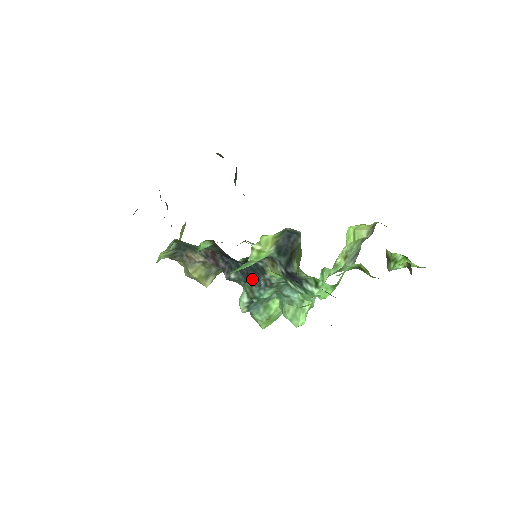
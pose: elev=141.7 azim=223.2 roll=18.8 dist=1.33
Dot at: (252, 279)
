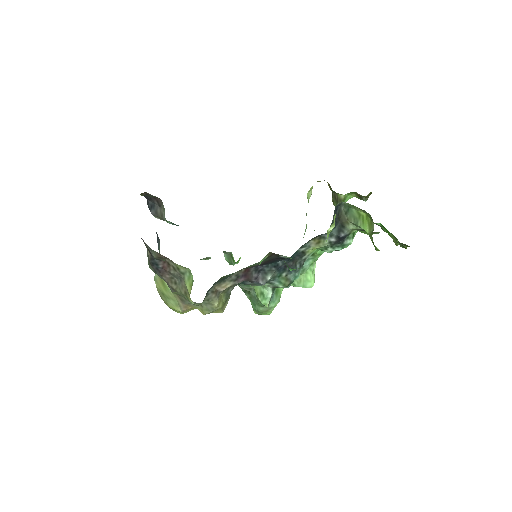
Dot at: occluded
